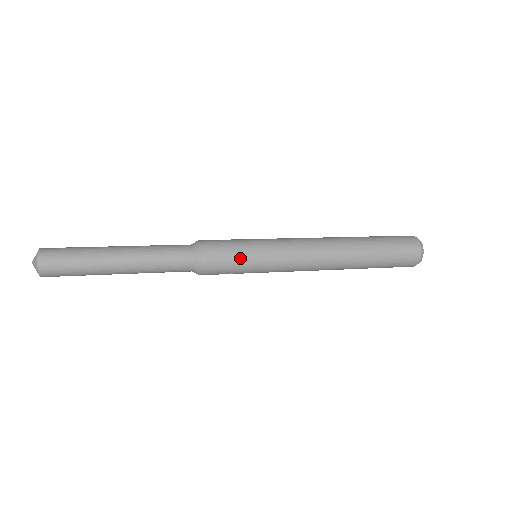
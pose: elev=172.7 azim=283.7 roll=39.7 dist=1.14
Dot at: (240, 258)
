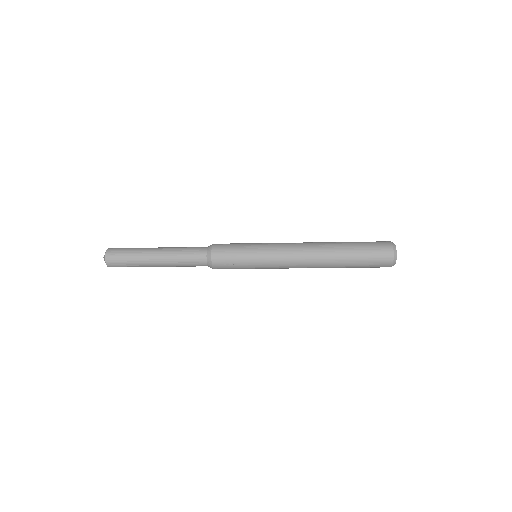
Dot at: (240, 250)
